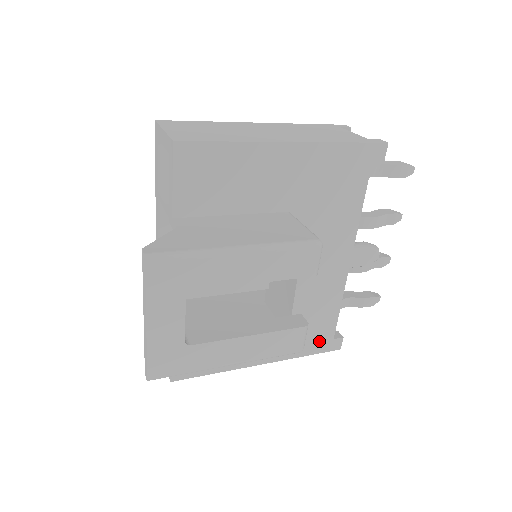
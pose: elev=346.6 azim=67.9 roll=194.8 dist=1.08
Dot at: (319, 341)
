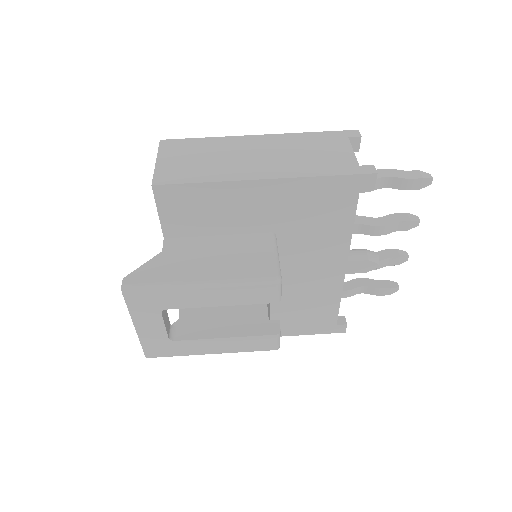
Dot at: (321, 325)
